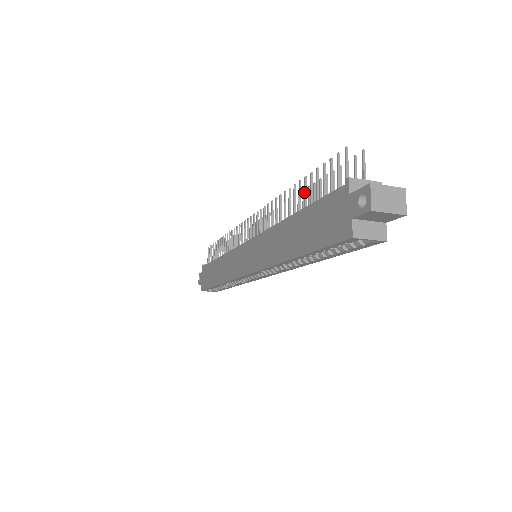
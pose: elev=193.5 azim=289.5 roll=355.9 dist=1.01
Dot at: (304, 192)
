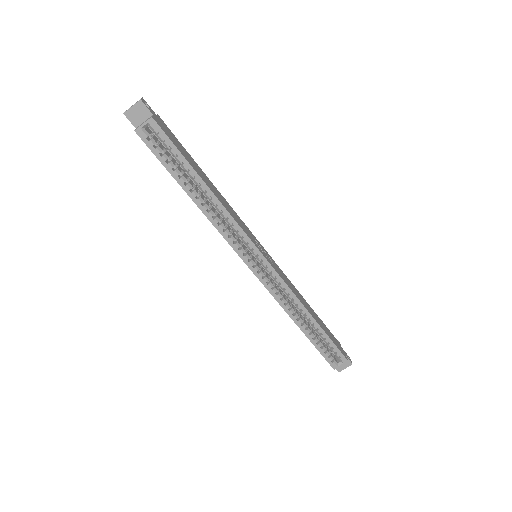
Dot at: occluded
